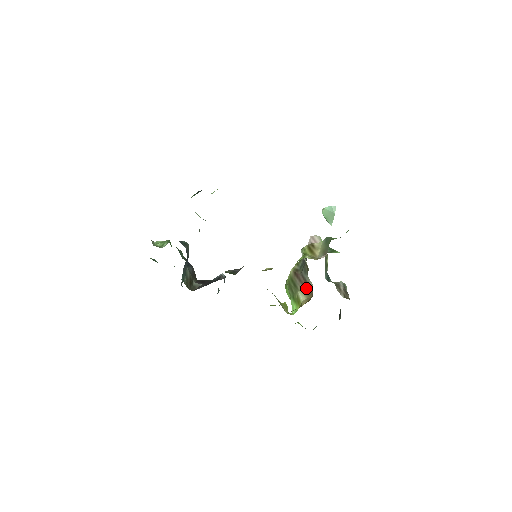
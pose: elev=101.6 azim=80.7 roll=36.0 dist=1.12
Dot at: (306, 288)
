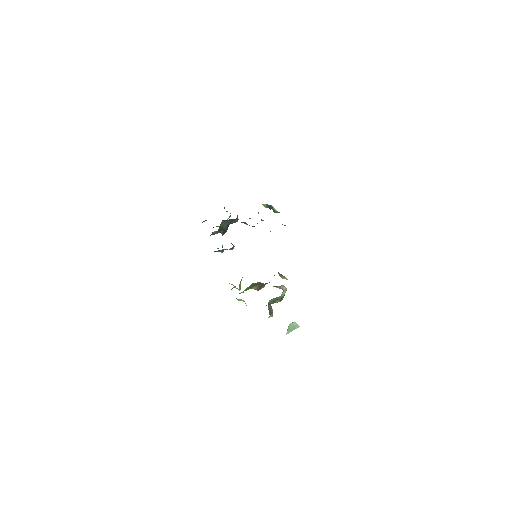
Dot at: (259, 288)
